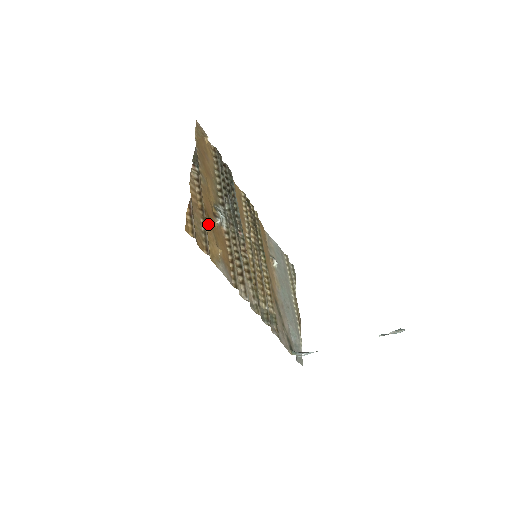
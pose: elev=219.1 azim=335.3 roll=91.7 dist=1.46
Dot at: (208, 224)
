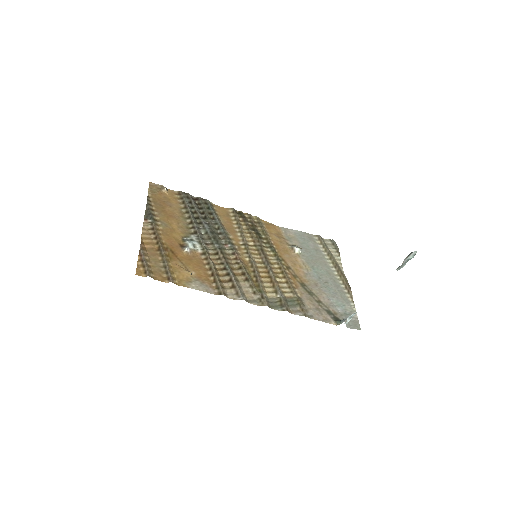
Dot at: (171, 257)
